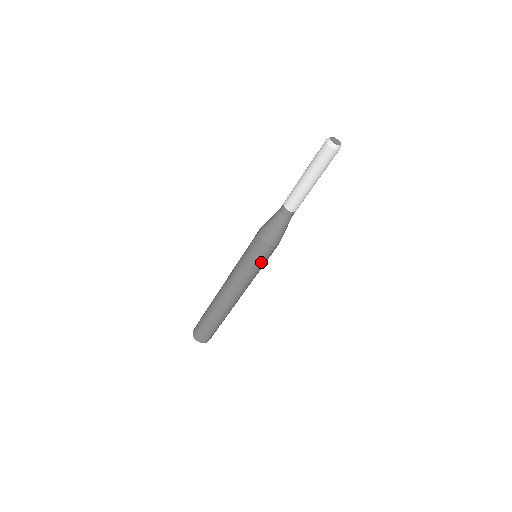
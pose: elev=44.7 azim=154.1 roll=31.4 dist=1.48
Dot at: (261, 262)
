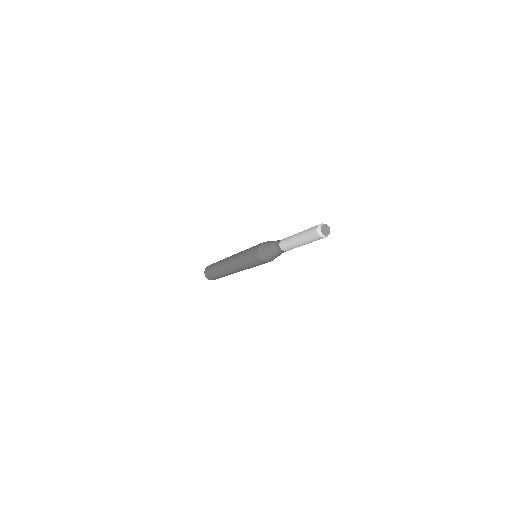
Dot at: occluded
